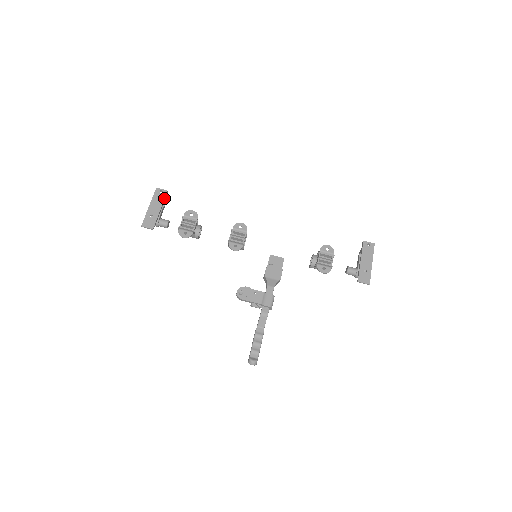
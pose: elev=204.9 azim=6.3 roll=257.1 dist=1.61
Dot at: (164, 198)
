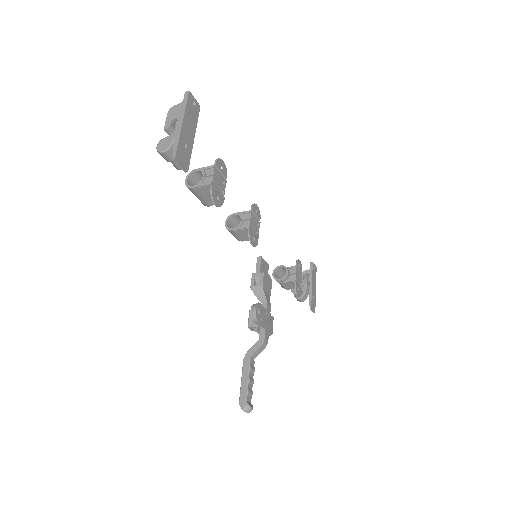
Dot at: occluded
